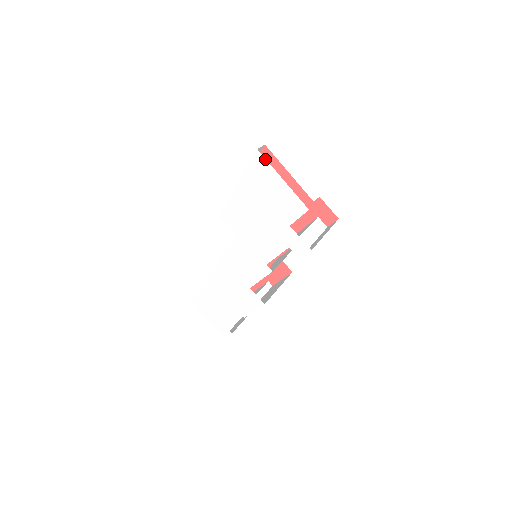
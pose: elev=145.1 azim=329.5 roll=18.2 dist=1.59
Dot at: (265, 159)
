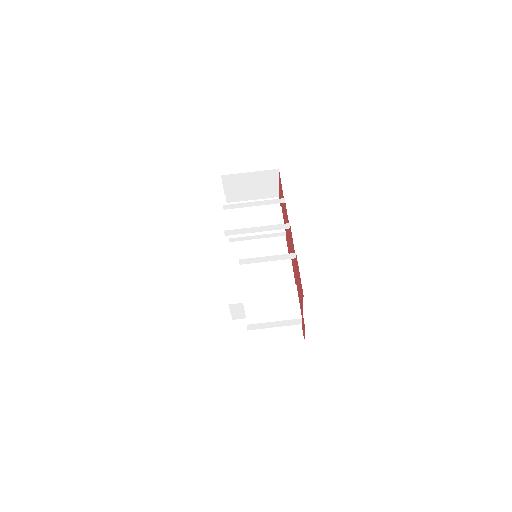
Dot at: occluded
